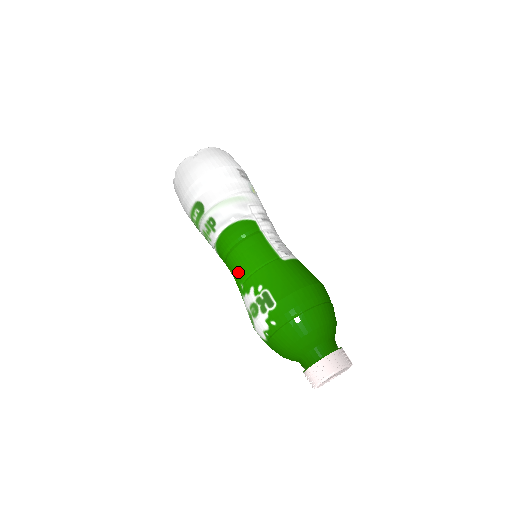
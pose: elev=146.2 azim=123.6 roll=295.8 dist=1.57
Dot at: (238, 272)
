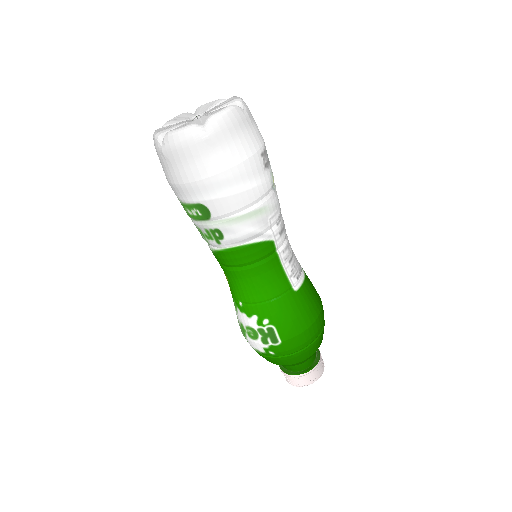
Dot at: (240, 291)
